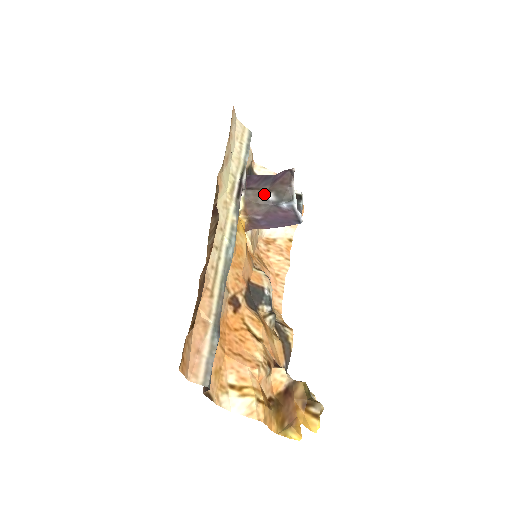
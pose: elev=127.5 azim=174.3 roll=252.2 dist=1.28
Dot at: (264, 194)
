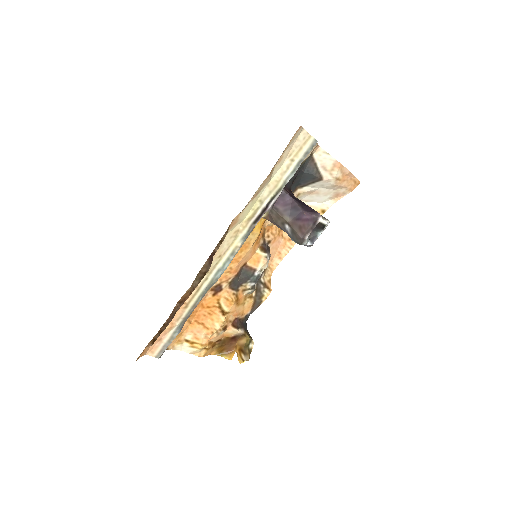
Dot at: (284, 222)
